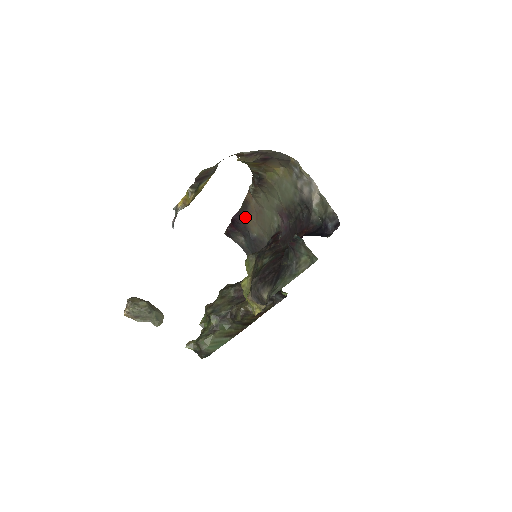
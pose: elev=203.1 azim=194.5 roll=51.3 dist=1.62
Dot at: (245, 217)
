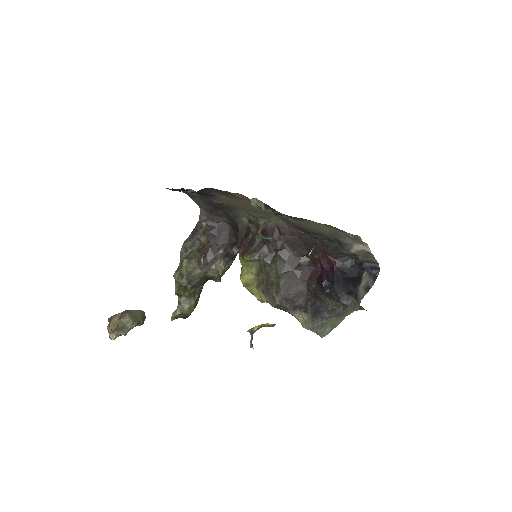
Dot at: (215, 194)
